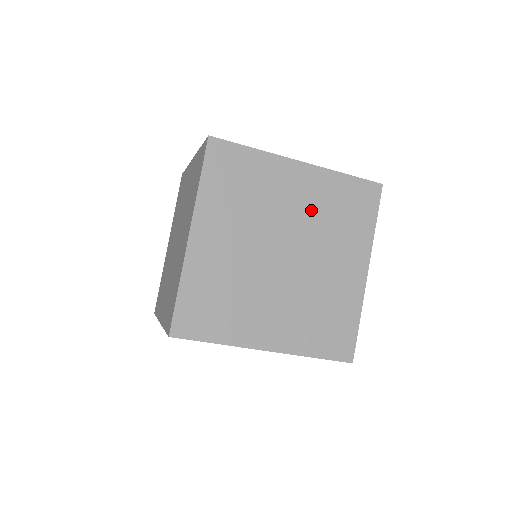
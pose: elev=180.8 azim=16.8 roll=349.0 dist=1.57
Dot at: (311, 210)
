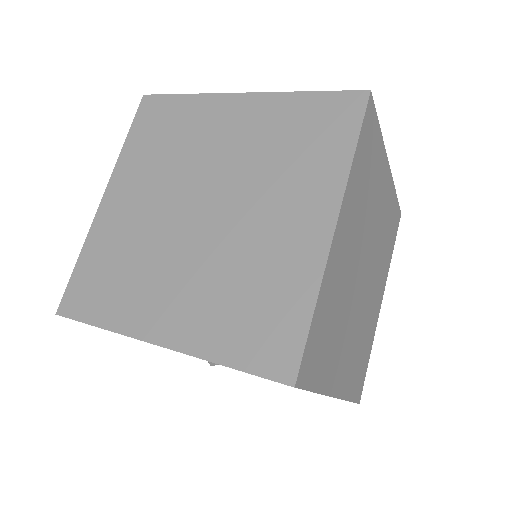
Dot at: (248, 148)
